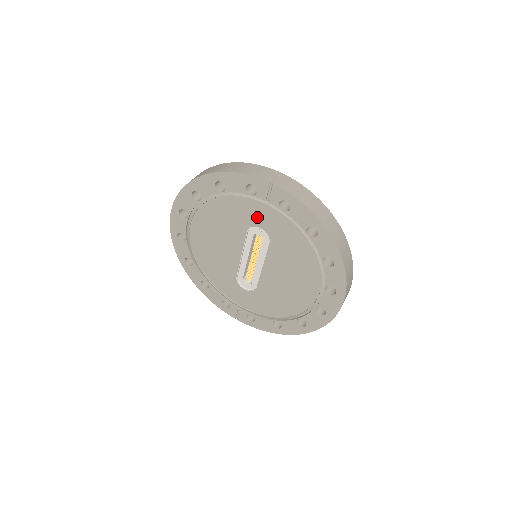
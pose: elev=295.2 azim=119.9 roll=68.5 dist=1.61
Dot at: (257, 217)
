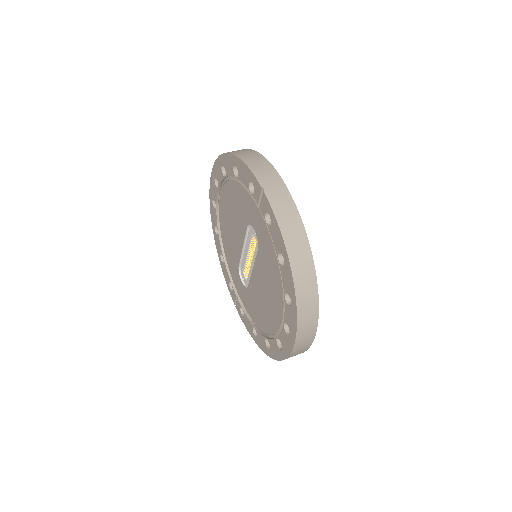
Dot at: (253, 217)
